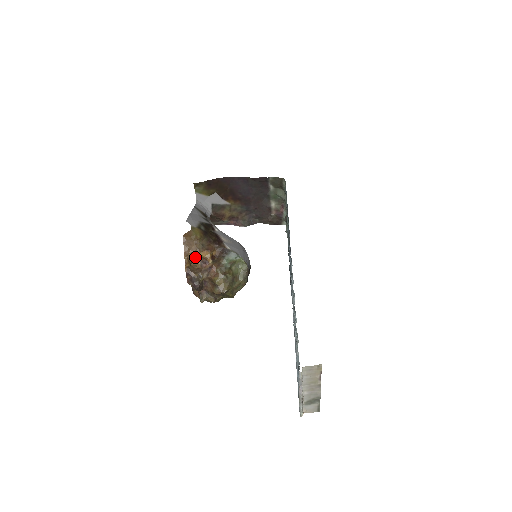
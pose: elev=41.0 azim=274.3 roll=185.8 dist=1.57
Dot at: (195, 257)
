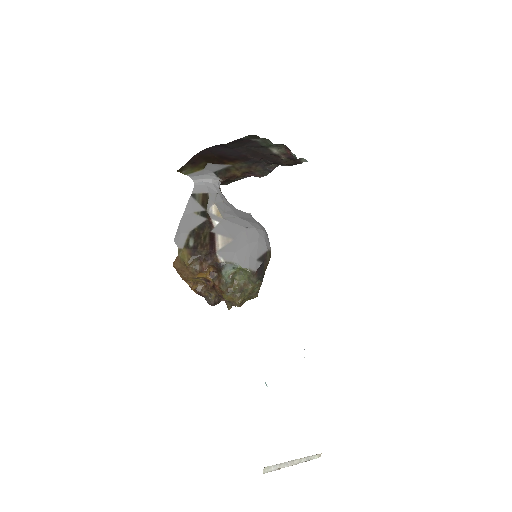
Dot at: (196, 279)
